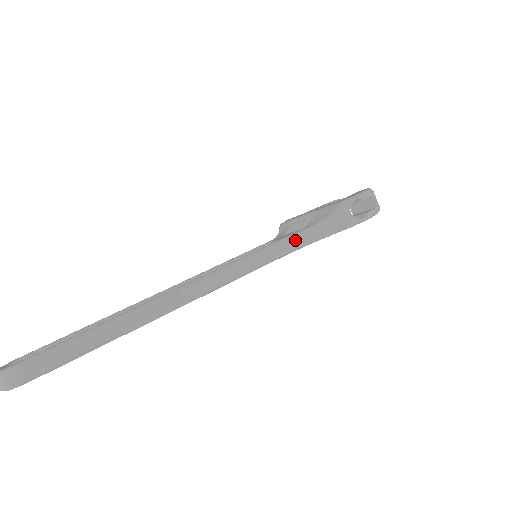
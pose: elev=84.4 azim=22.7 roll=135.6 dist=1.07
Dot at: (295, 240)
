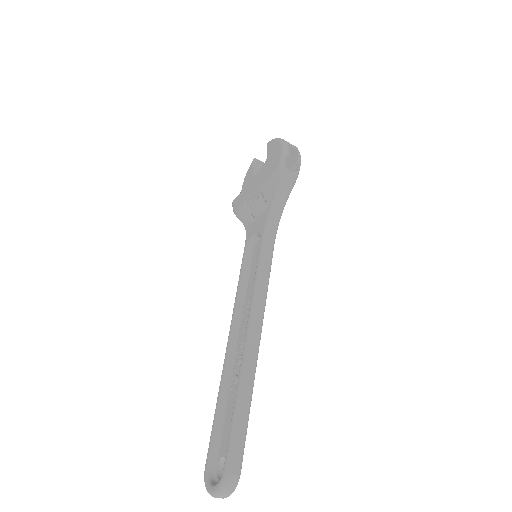
Dot at: (272, 223)
